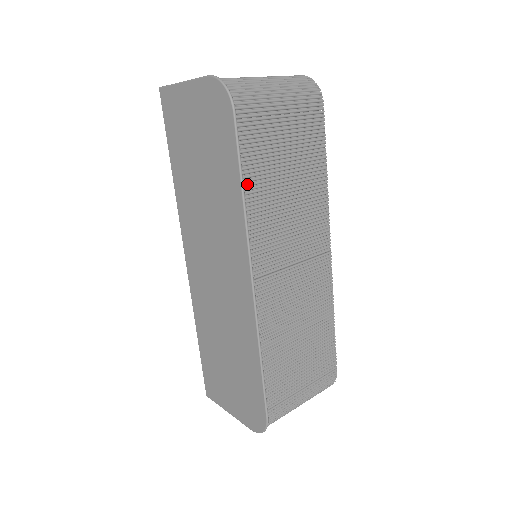
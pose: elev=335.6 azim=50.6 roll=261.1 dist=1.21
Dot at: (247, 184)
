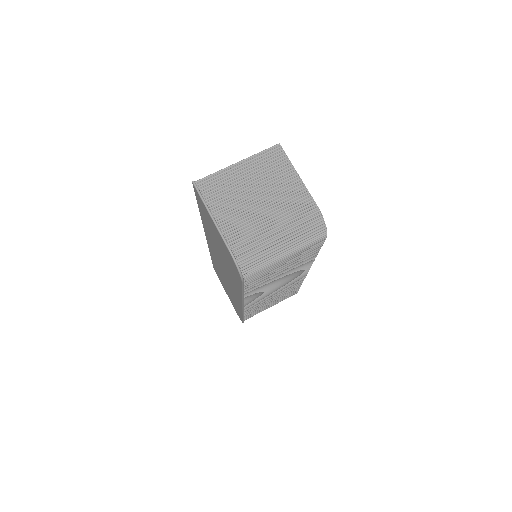
Dot at: (247, 289)
